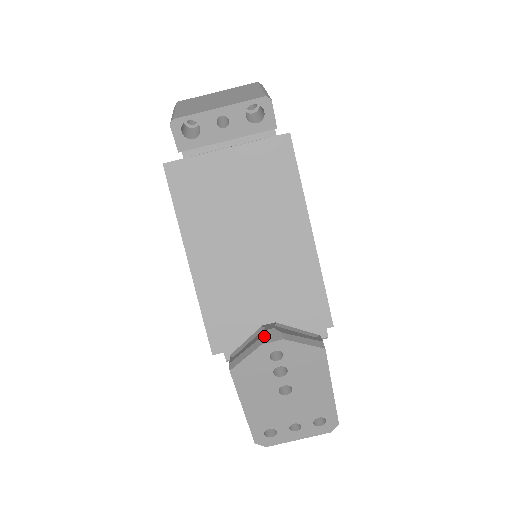
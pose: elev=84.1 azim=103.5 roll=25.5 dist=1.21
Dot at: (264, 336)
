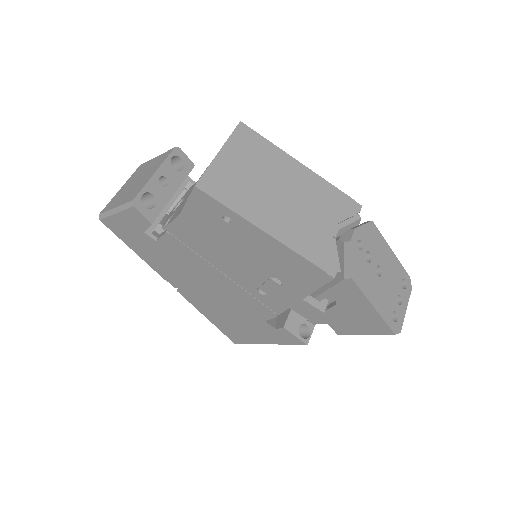
Dot at: (344, 240)
